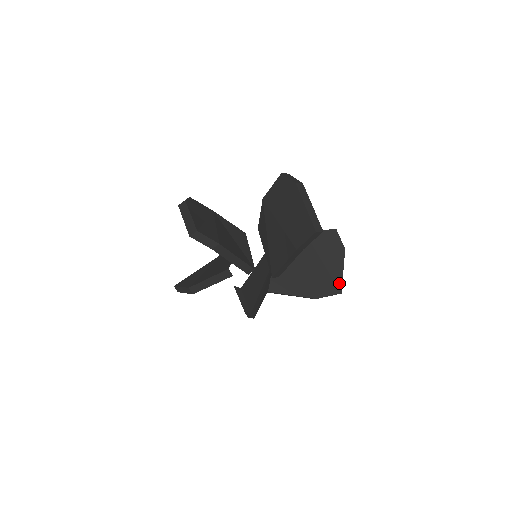
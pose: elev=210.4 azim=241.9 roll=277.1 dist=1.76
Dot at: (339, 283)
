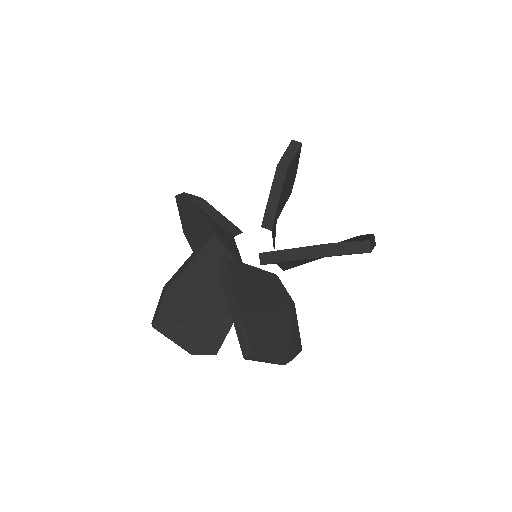
Dot at: occluded
